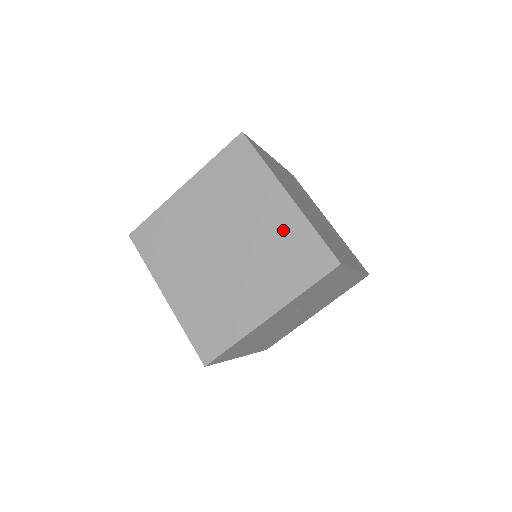
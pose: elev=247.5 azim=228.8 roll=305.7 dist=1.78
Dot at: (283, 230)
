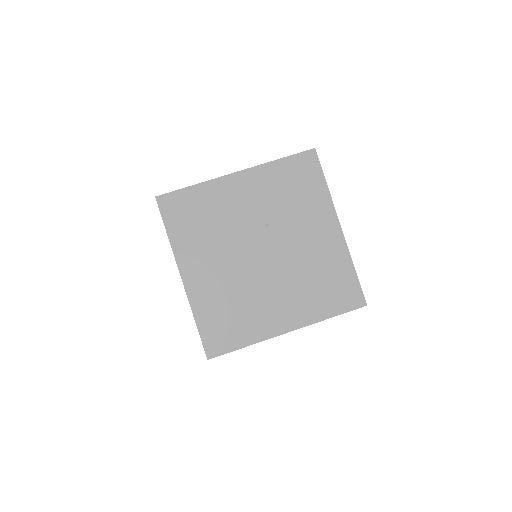
Dot at: occluded
